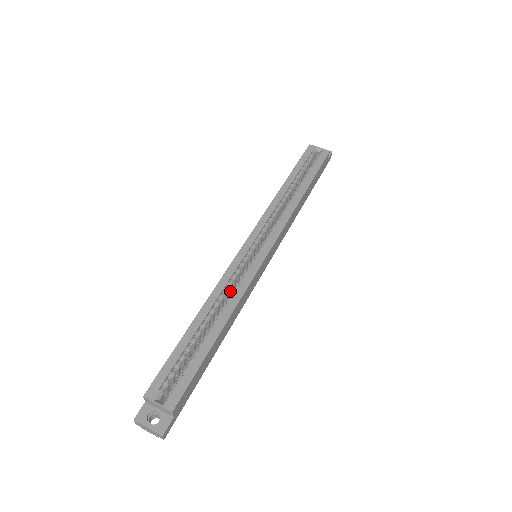
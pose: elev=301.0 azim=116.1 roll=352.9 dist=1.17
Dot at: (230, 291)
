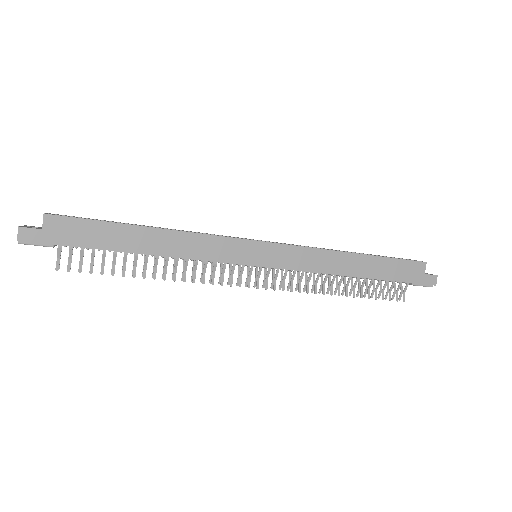
Dot at: occluded
